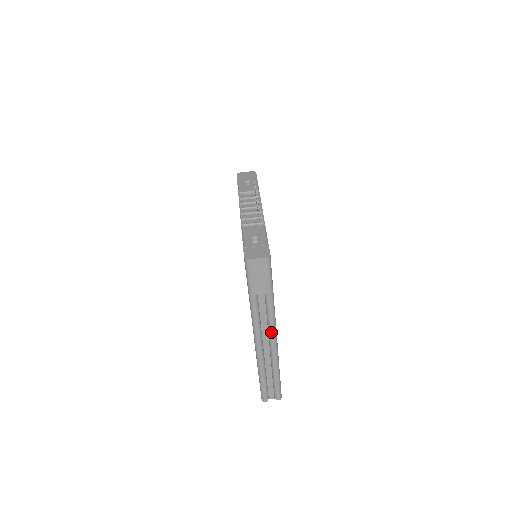
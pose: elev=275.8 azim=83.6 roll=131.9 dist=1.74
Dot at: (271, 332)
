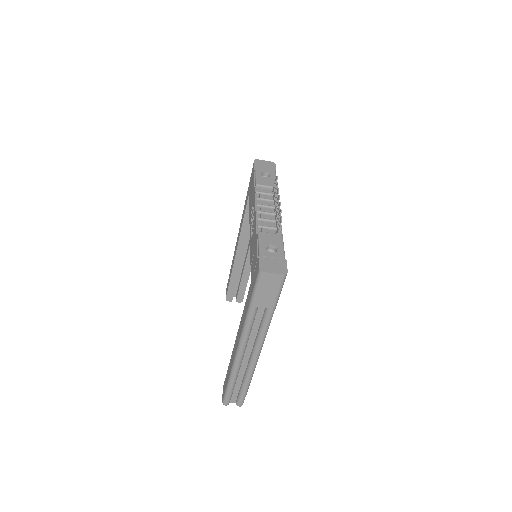
Dot at: (258, 345)
